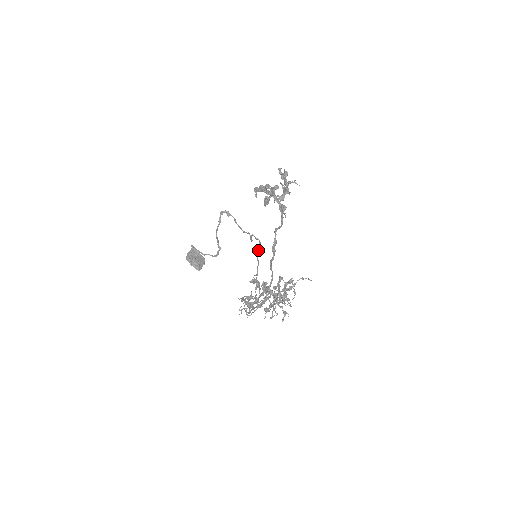
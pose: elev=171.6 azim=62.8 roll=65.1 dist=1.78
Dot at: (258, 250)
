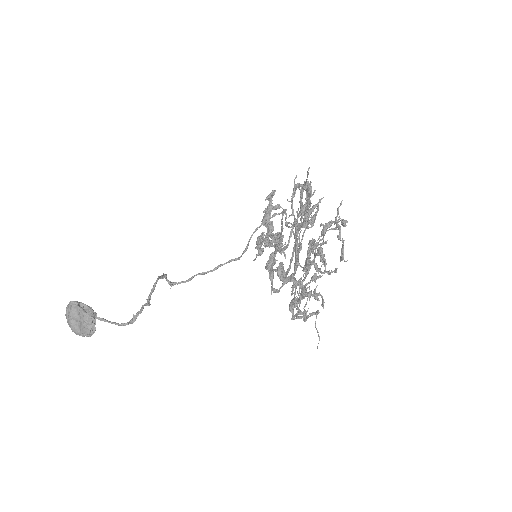
Dot at: (286, 209)
